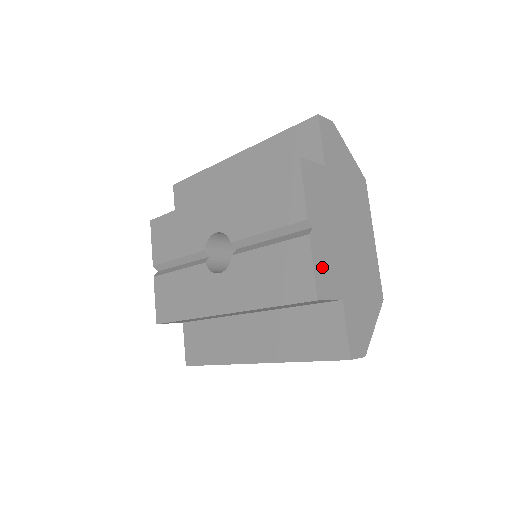
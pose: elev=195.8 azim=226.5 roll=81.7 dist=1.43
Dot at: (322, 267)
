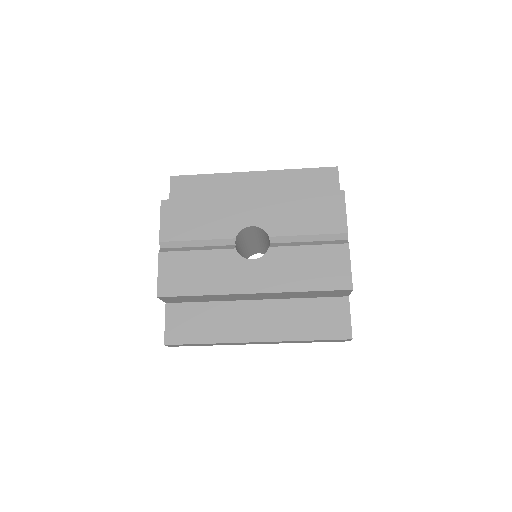
Dot at: occluded
